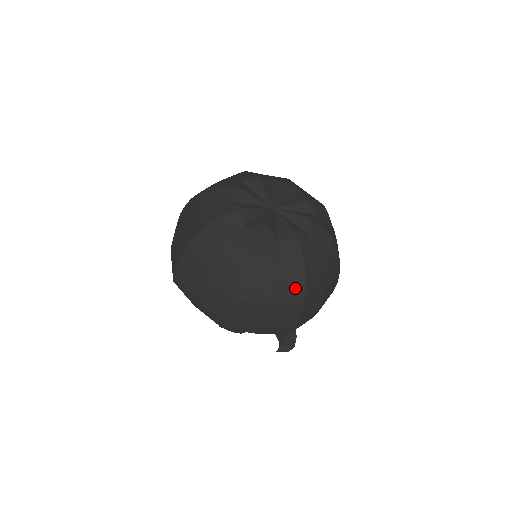
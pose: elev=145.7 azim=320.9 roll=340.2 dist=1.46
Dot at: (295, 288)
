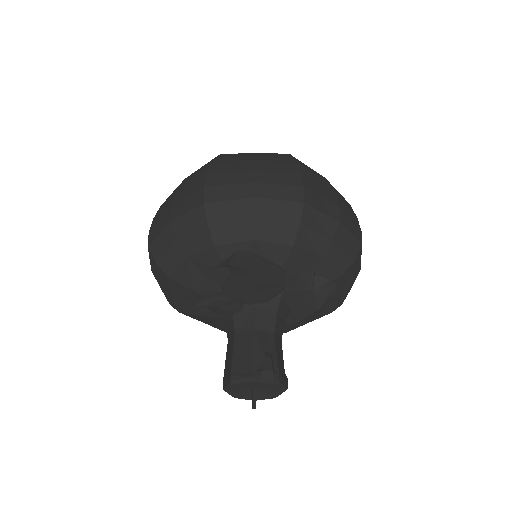
Dot at: occluded
